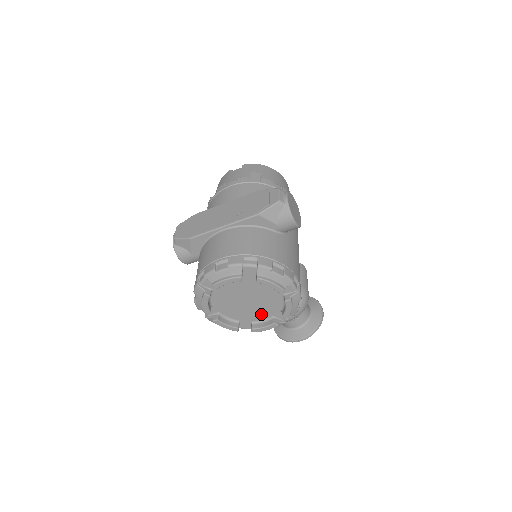
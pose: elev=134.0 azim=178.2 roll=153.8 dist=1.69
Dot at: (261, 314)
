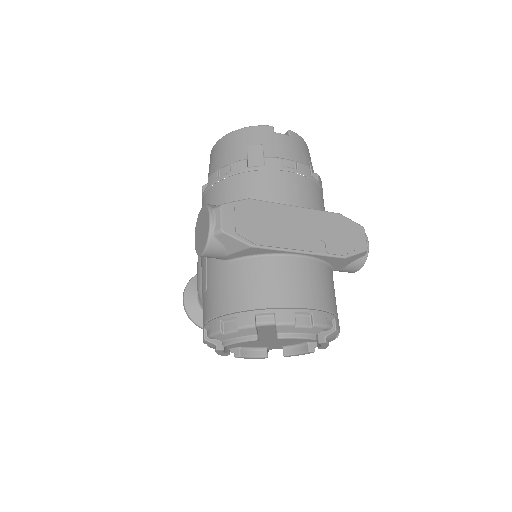
Dot at: (261, 345)
